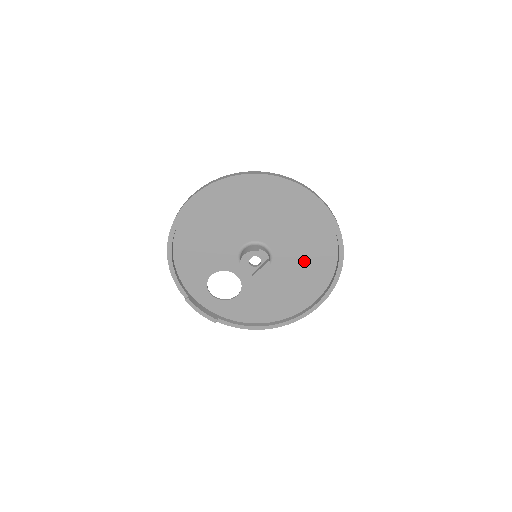
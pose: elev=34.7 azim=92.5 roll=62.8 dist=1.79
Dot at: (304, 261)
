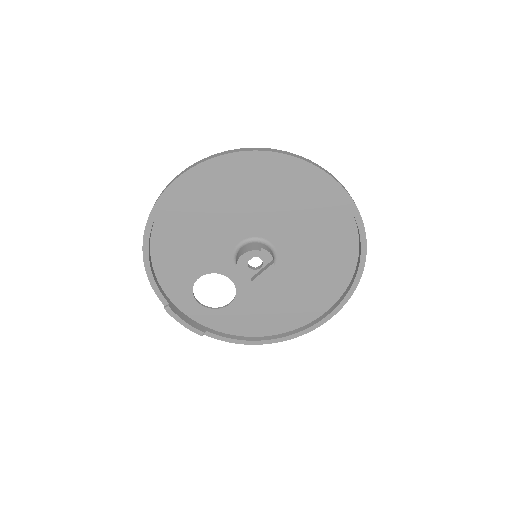
Dot at: (316, 263)
